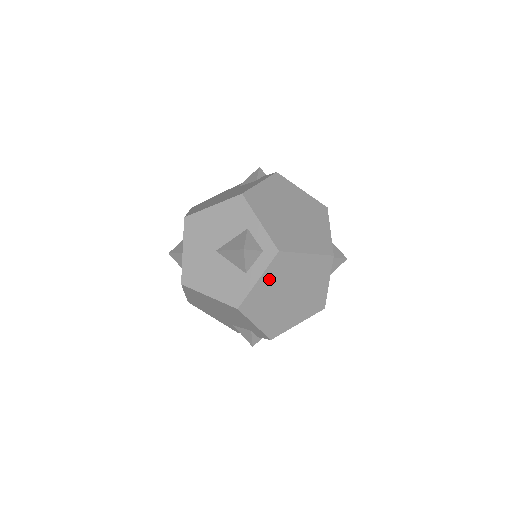
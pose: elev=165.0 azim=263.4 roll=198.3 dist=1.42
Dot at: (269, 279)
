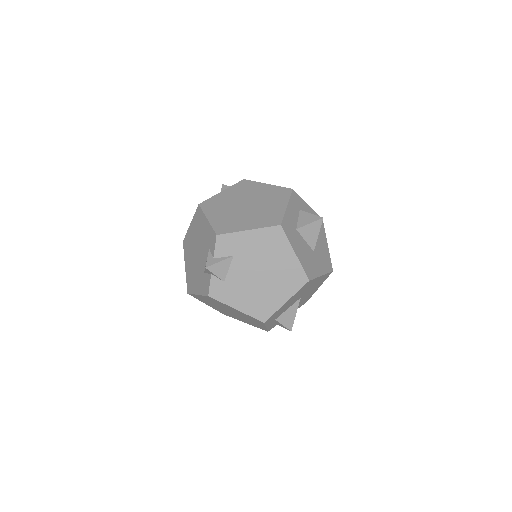
Dot at: (231, 193)
